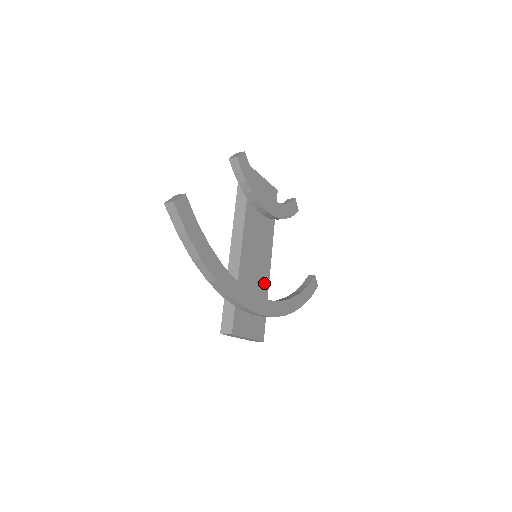
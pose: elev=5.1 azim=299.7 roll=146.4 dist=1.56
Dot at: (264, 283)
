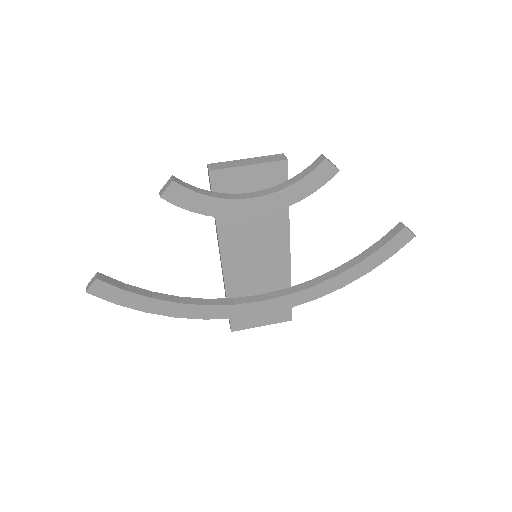
Dot at: (280, 274)
